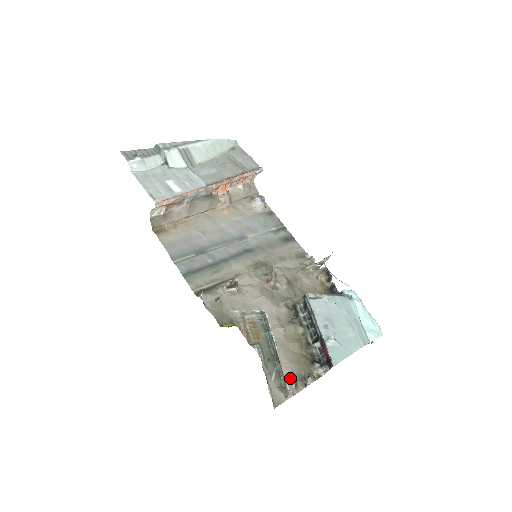
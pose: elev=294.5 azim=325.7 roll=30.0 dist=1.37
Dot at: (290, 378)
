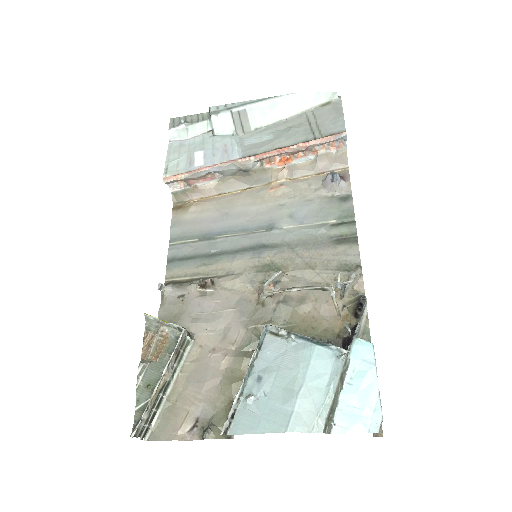
Dot at: (189, 419)
